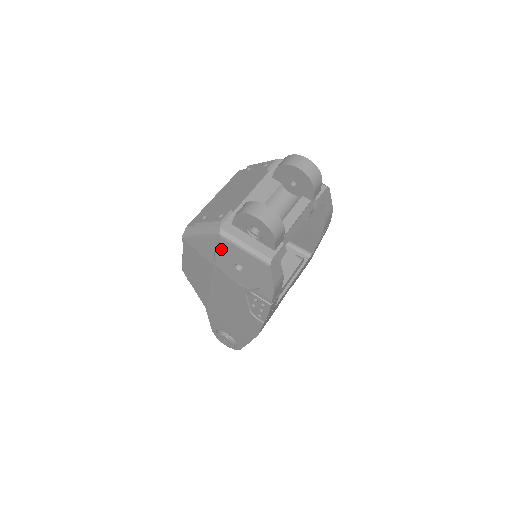
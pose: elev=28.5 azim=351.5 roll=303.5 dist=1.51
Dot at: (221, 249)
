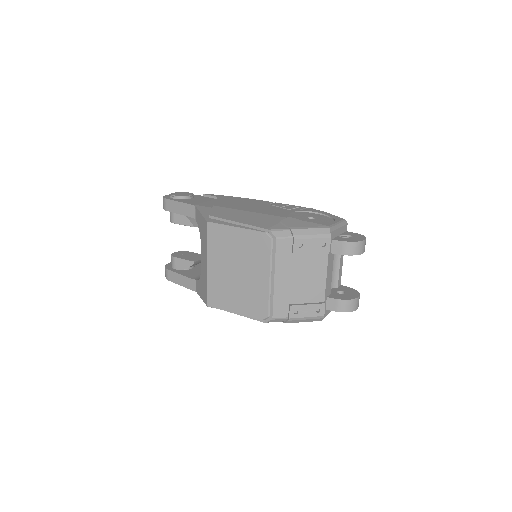
Dot at: occluded
